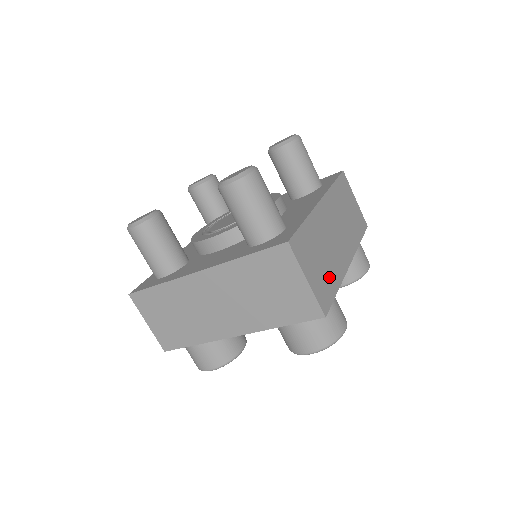
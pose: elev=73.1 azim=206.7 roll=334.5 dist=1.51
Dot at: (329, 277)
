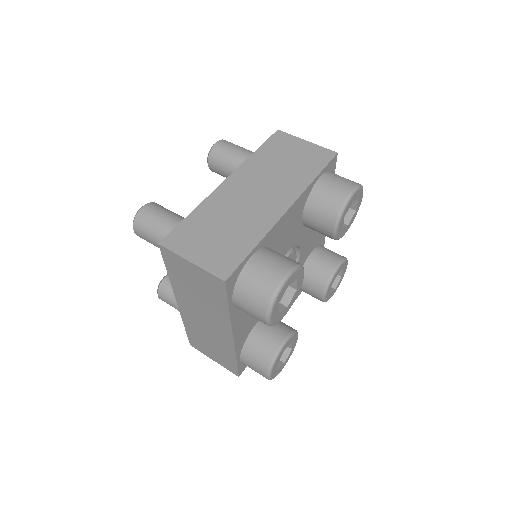
Dot at: occluded
